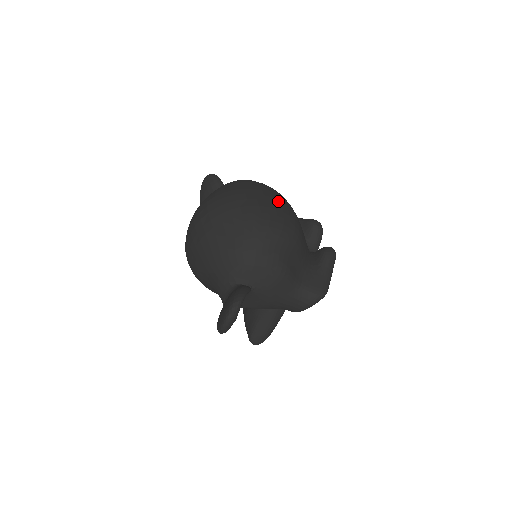
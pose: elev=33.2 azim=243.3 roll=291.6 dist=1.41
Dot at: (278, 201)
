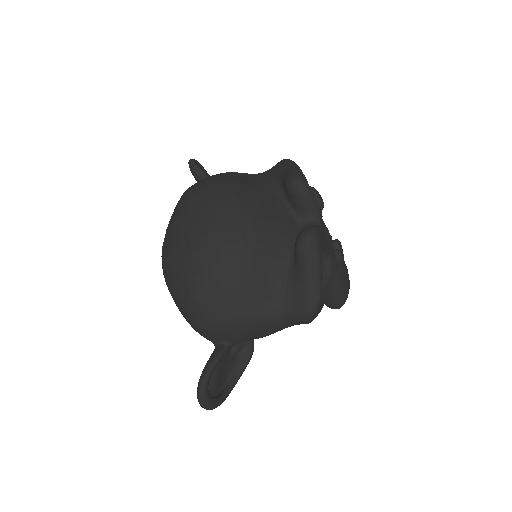
Dot at: (206, 227)
